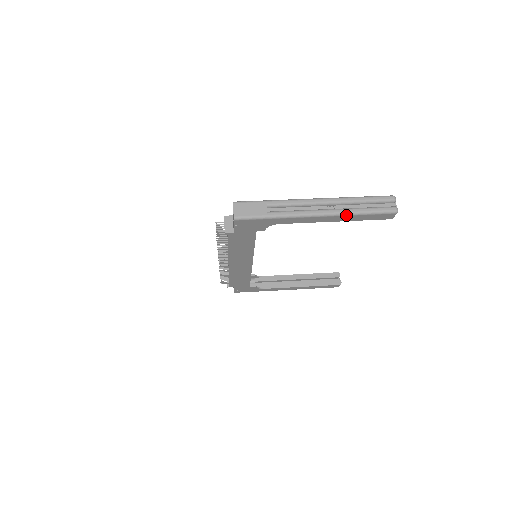
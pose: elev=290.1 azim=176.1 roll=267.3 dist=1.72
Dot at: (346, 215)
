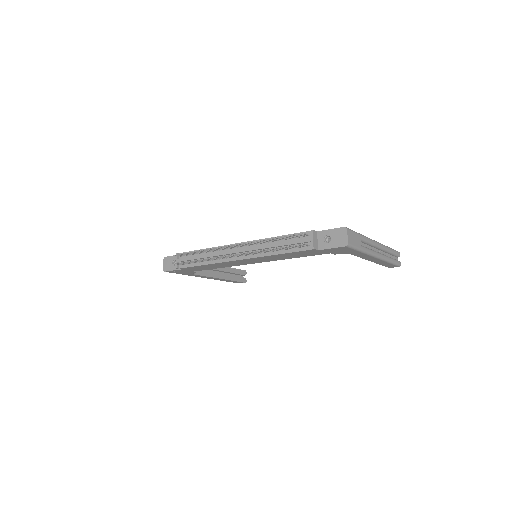
Dot at: (385, 261)
